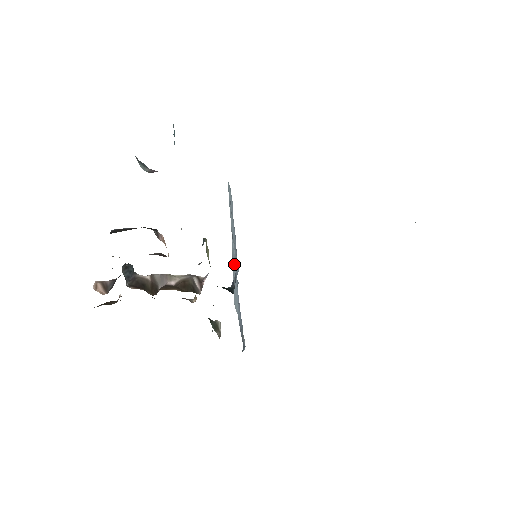
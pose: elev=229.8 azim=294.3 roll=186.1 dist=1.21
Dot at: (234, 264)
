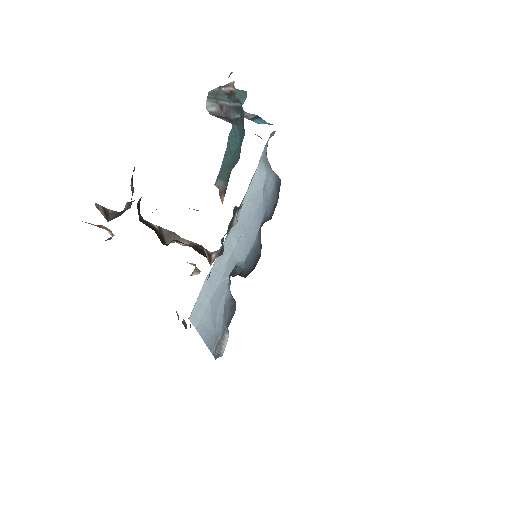
Dot at: (222, 262)
